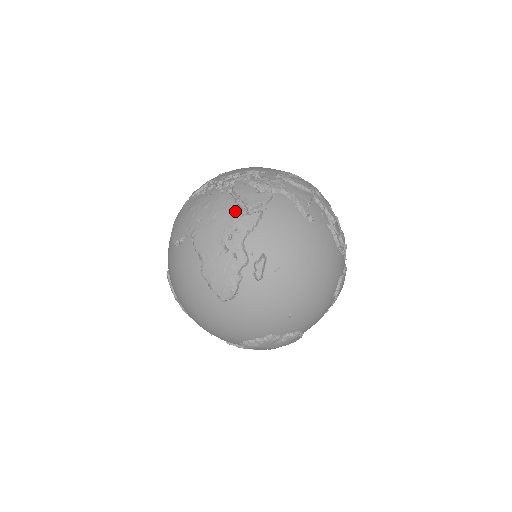
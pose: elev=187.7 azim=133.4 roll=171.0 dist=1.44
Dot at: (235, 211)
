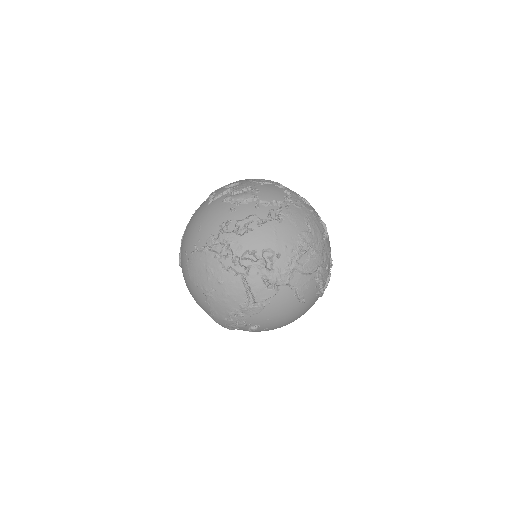
Dot at: (244, 302)
